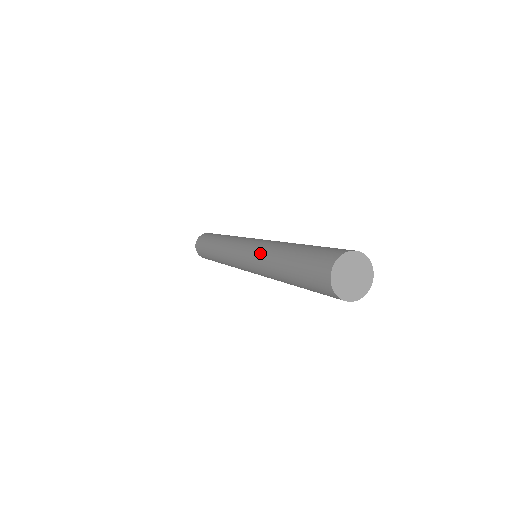
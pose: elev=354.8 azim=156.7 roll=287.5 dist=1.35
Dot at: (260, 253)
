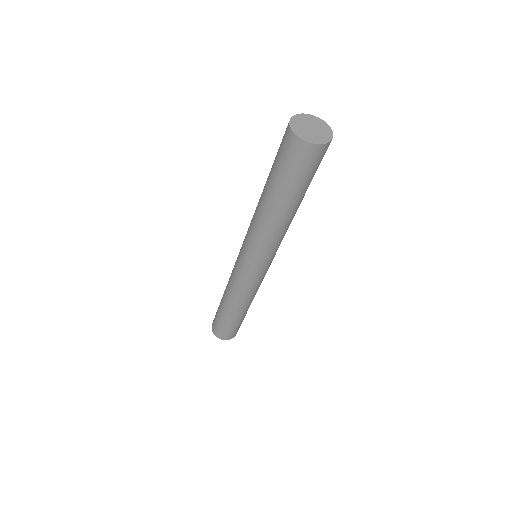
Dot at: occluded
